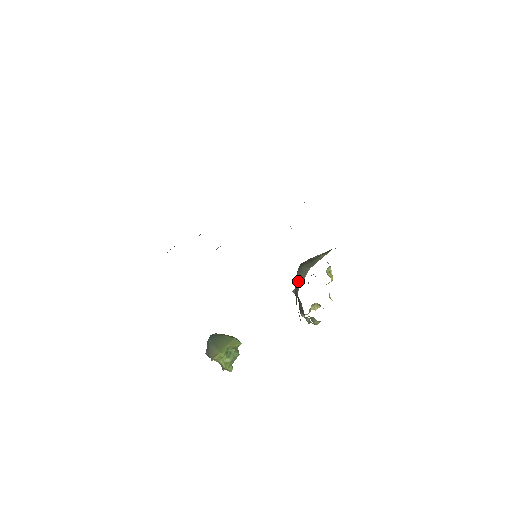
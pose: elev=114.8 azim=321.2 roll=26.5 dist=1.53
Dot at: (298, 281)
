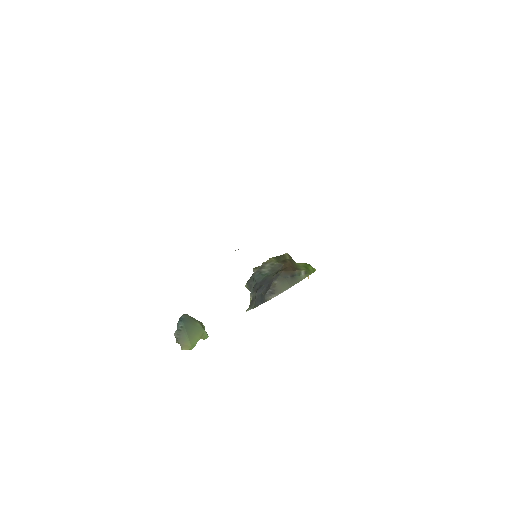
Dot at: (274, 291)
